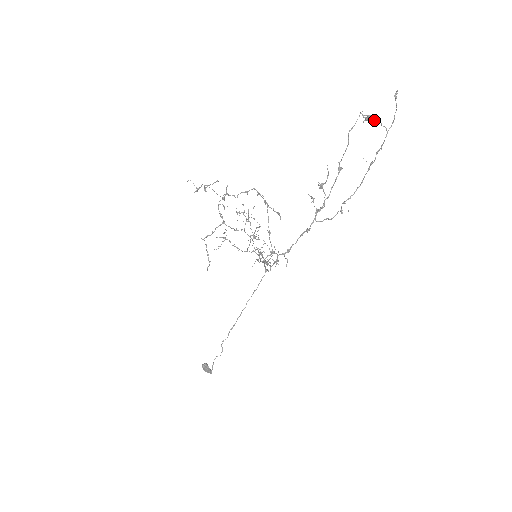
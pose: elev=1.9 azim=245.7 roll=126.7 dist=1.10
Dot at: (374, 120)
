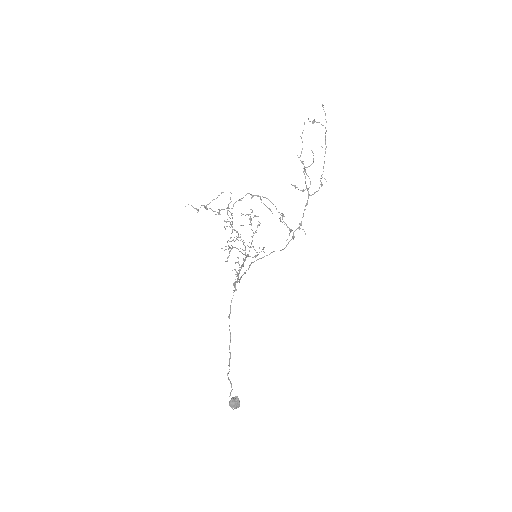
Dot at: (317, 122)
